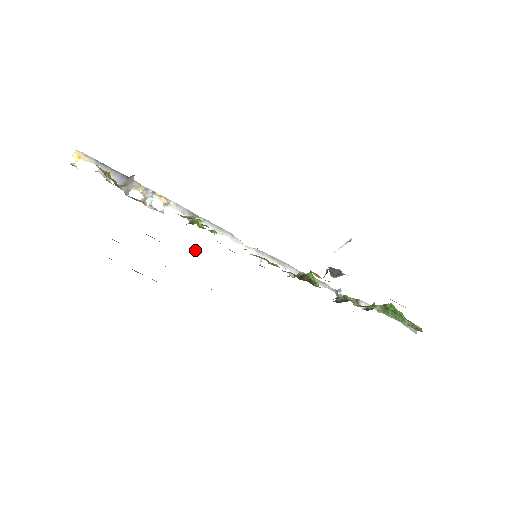
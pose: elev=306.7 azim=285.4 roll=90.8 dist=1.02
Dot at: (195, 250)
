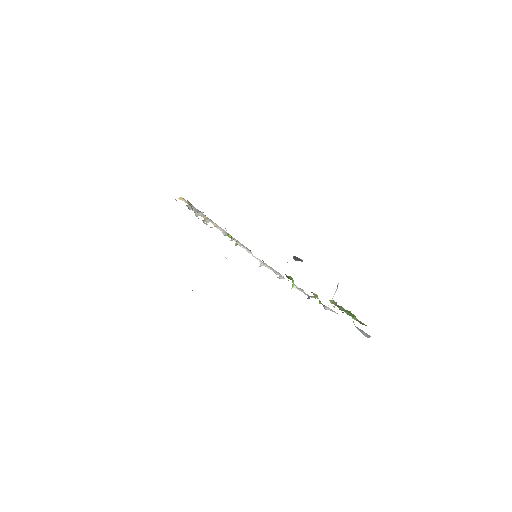
Dot at: occluded
